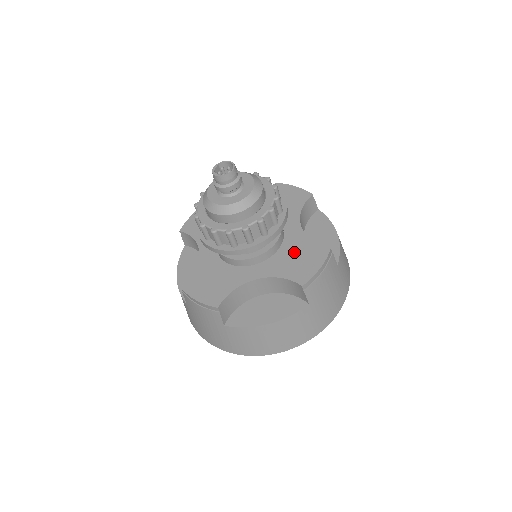
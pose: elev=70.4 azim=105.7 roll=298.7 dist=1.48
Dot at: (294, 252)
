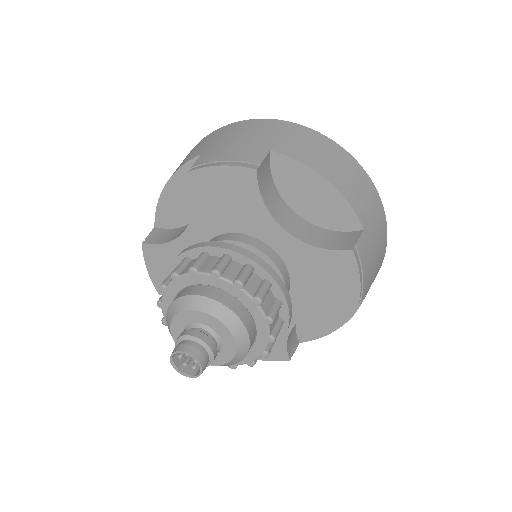
Dot at: (311, 274)
